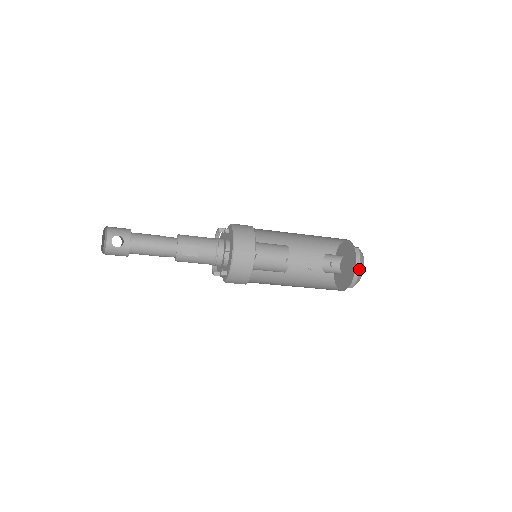
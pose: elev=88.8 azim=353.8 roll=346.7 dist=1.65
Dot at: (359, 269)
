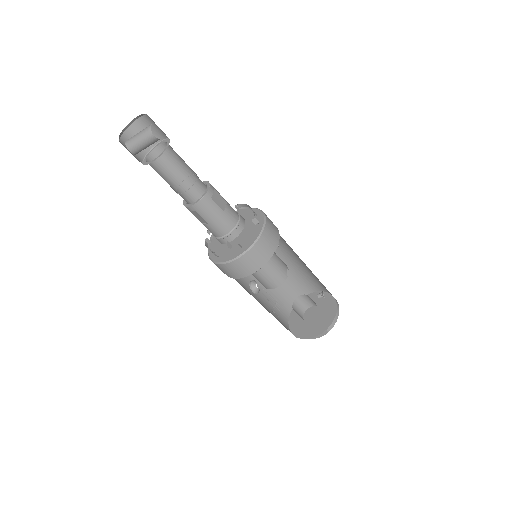
Dot at: occluded
